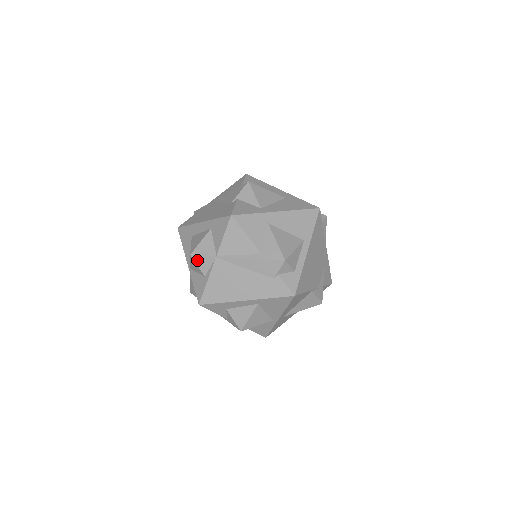
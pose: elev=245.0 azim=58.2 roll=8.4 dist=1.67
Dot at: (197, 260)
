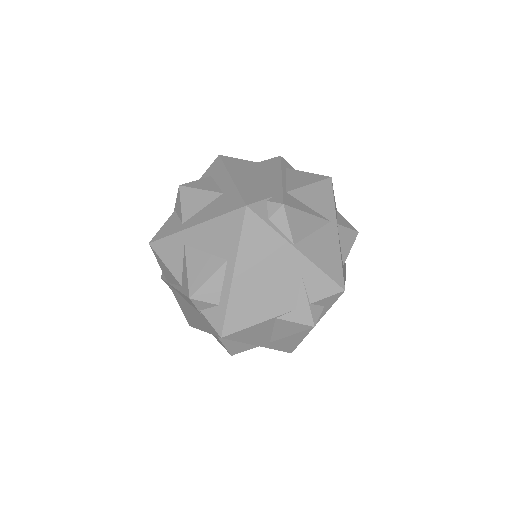
Dot at: occluded
